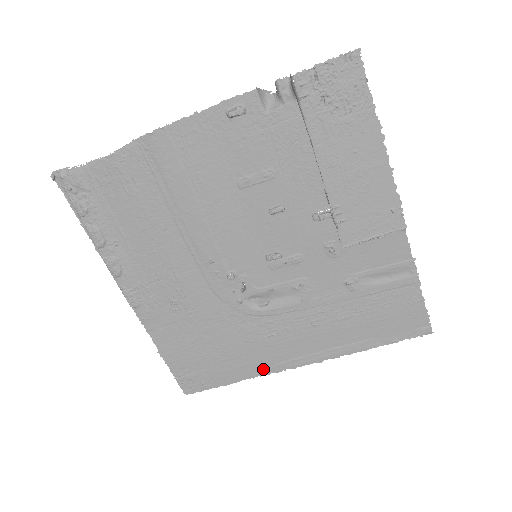
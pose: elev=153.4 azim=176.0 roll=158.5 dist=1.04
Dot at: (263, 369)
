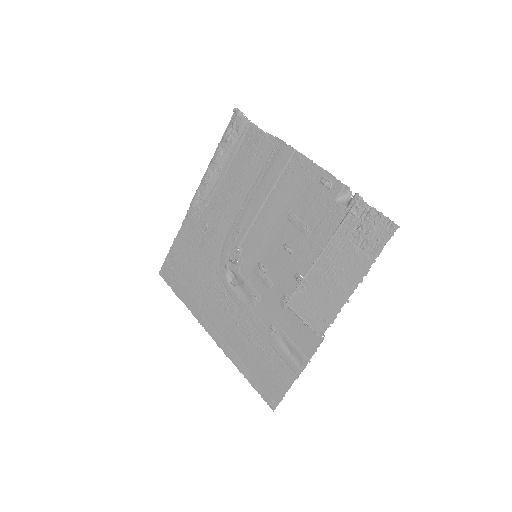
Dot at: (196, 311)
